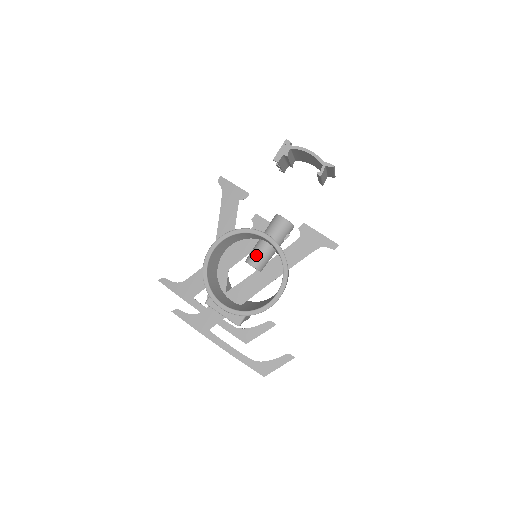
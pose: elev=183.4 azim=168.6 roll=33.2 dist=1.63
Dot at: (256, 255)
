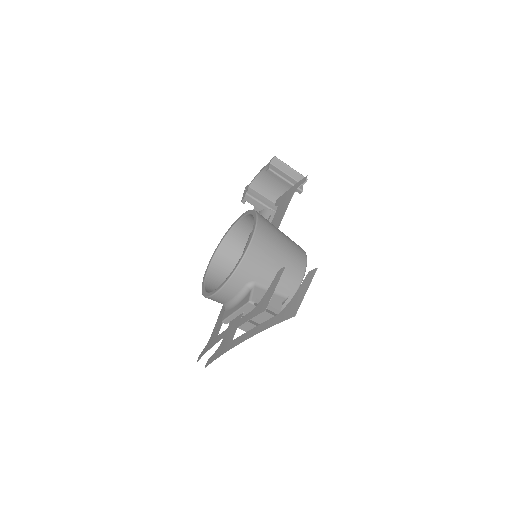
Dot at: (245, 246)
